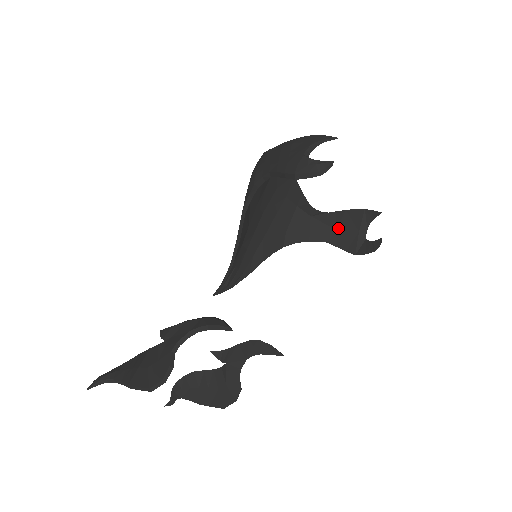
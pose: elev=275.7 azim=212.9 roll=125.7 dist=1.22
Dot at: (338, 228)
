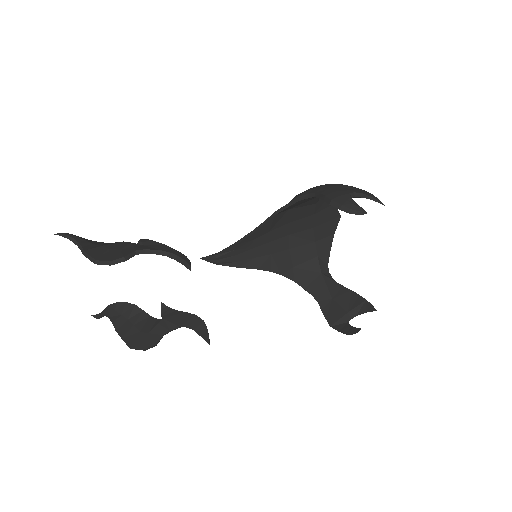
Dot at: (334, 298)
